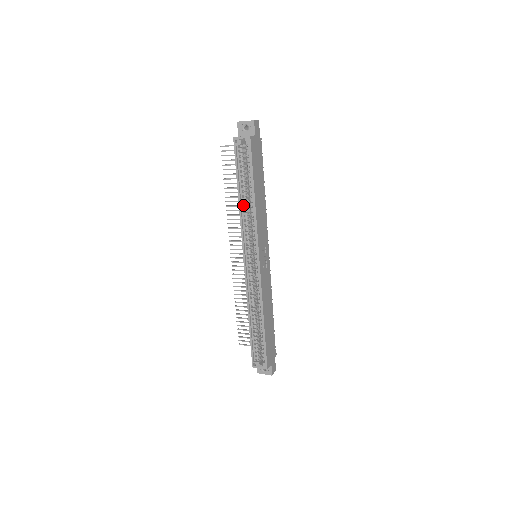
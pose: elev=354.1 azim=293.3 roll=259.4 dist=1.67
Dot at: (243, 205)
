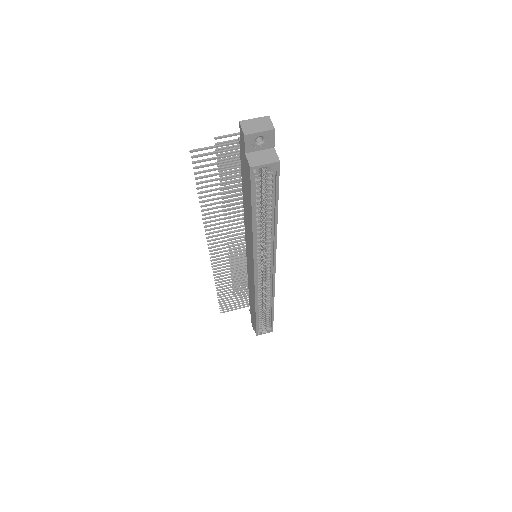
Dot at: (256, 230)
